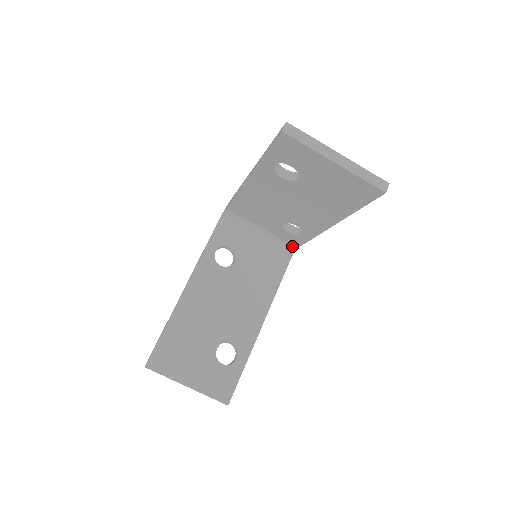
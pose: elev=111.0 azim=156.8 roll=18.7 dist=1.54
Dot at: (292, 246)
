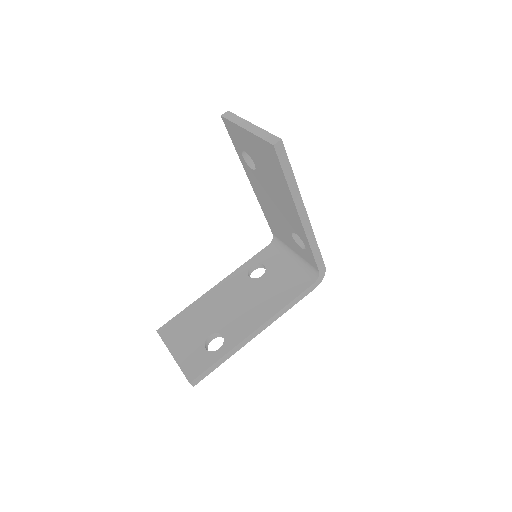
Dot at: (316, 271)
